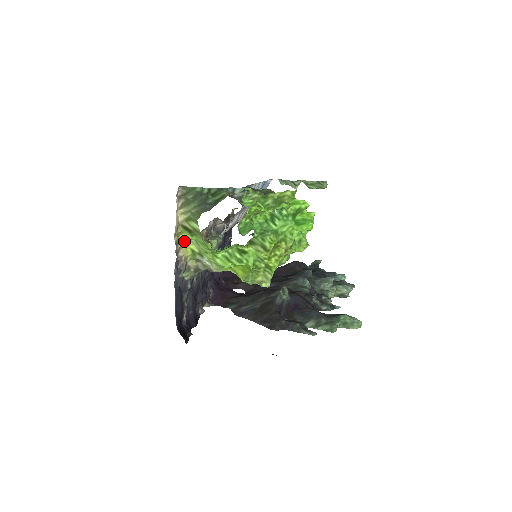
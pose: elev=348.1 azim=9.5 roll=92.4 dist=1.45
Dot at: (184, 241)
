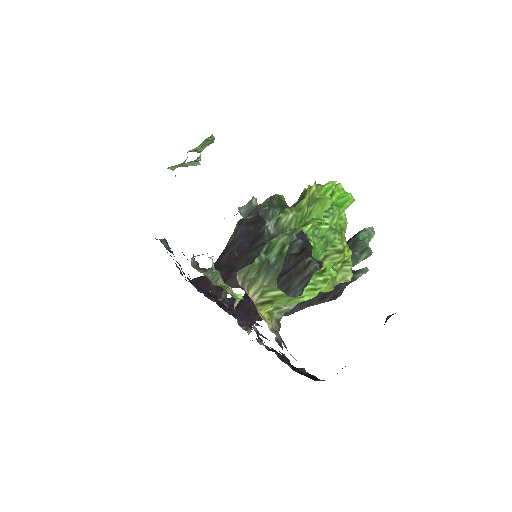
Dot at: occluded
